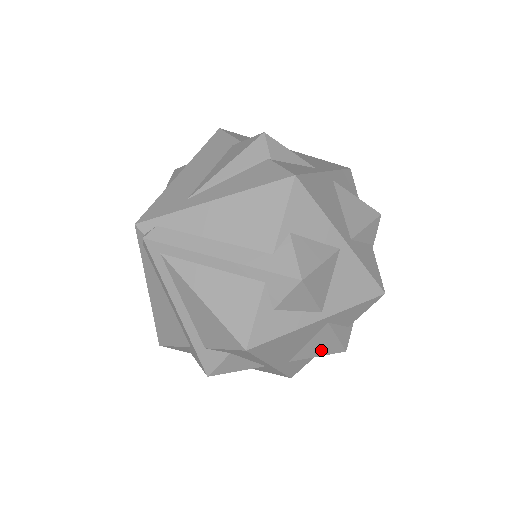
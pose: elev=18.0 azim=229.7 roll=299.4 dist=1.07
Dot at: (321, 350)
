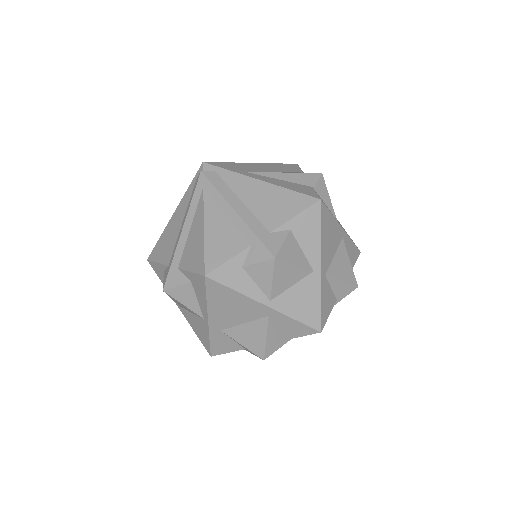
Dot at: (248, 341)
